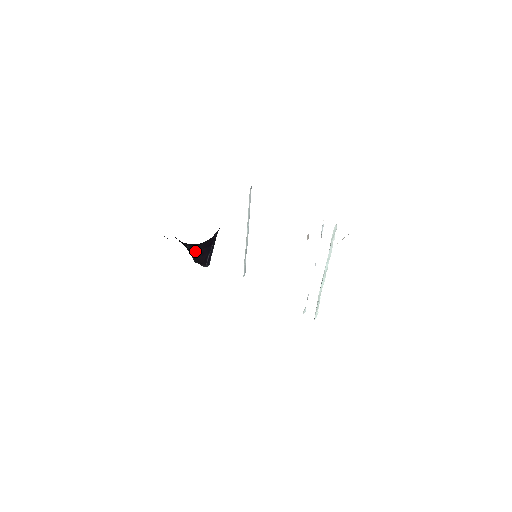
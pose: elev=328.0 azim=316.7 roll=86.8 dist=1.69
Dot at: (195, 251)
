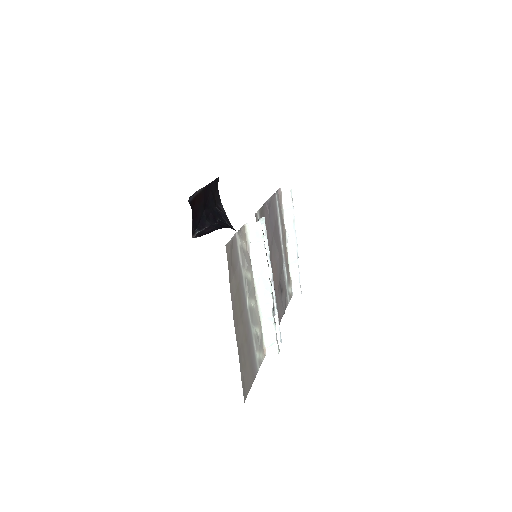
Dot at: (213, 228)
